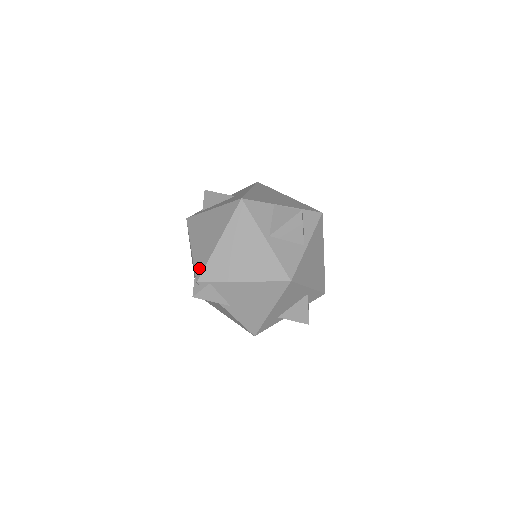
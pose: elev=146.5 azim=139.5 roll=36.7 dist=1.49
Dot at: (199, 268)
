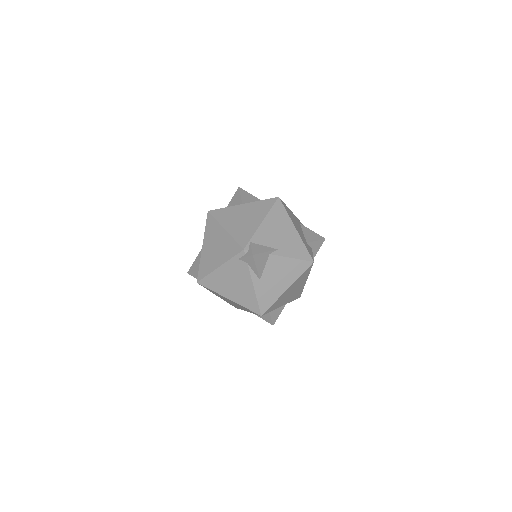
Dot at: (235, 249)
